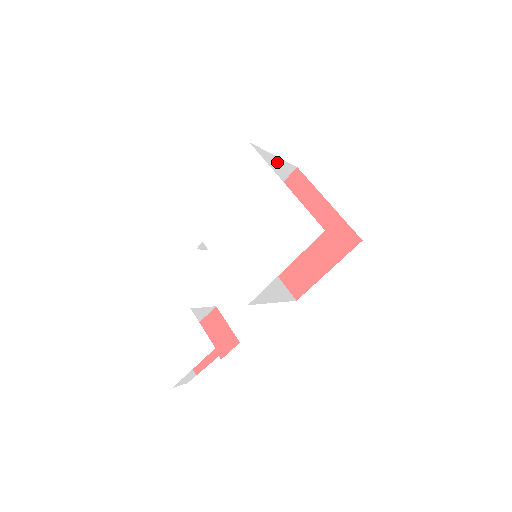
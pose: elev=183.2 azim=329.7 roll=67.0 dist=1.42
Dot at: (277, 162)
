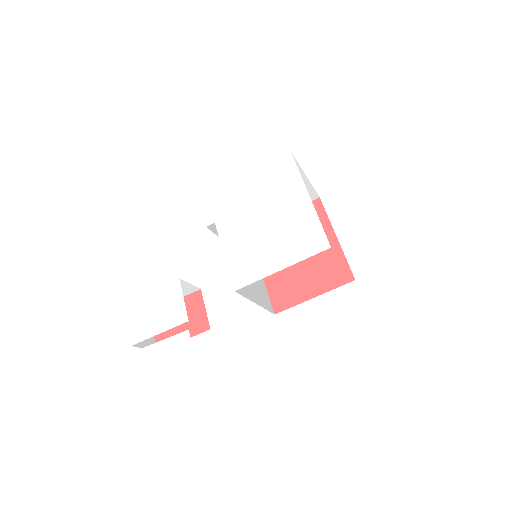
Dot at: (305, 183)
